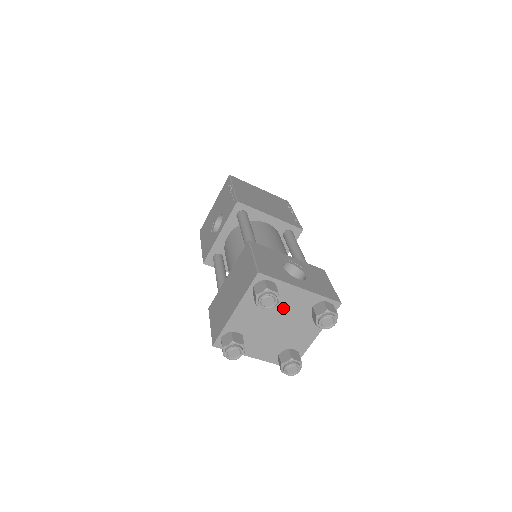
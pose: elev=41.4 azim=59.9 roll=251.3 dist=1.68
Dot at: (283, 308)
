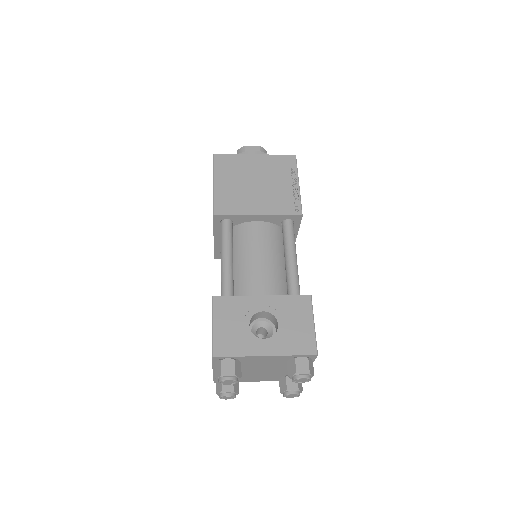
Dot at: (258, 364)
